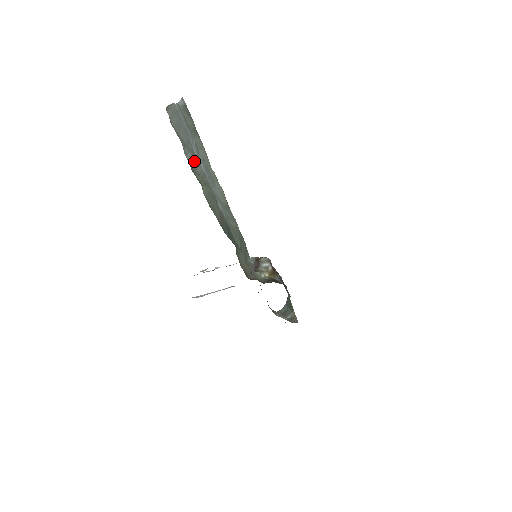
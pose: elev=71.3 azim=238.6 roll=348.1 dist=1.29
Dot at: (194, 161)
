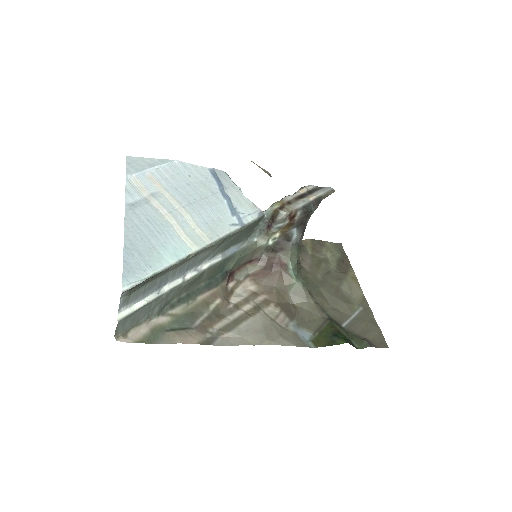
Dot at: (163, 303)
